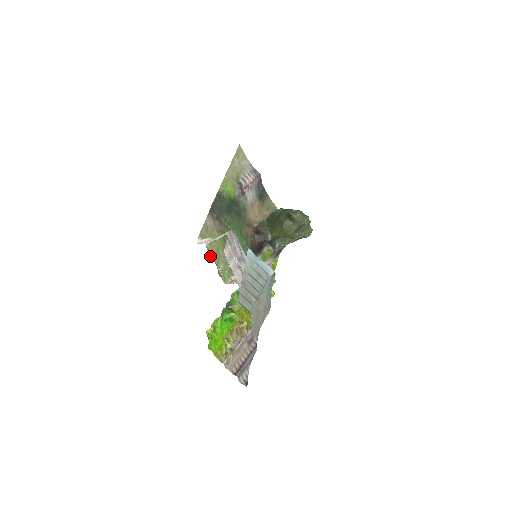
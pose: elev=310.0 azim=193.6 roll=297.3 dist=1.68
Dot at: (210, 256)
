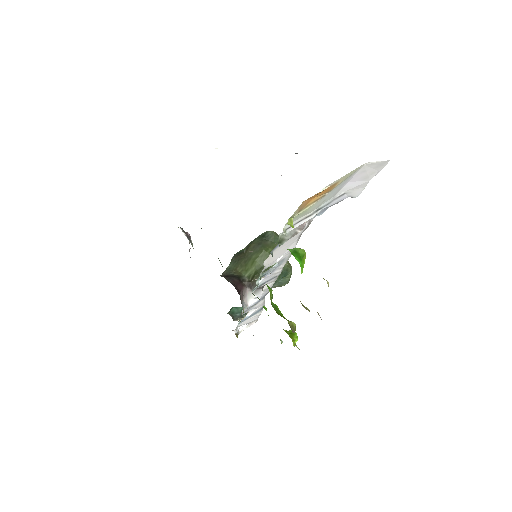
Dot at: occluded
